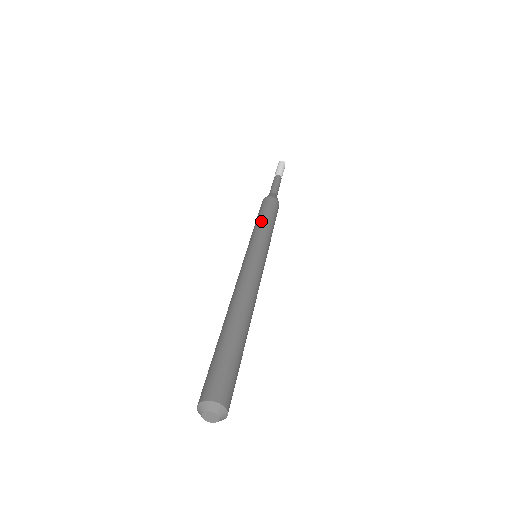
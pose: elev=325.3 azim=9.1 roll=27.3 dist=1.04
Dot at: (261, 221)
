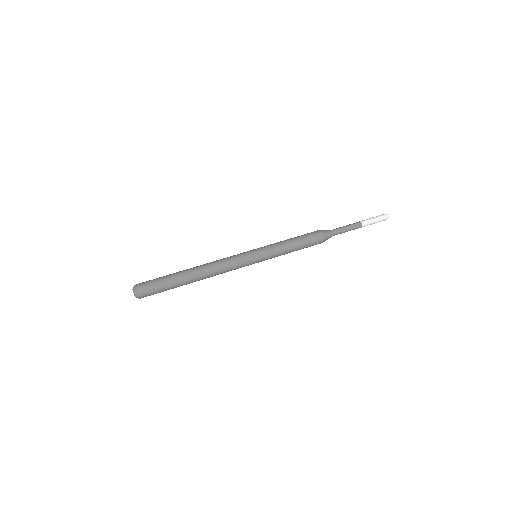
Dot at: (287, 243)
